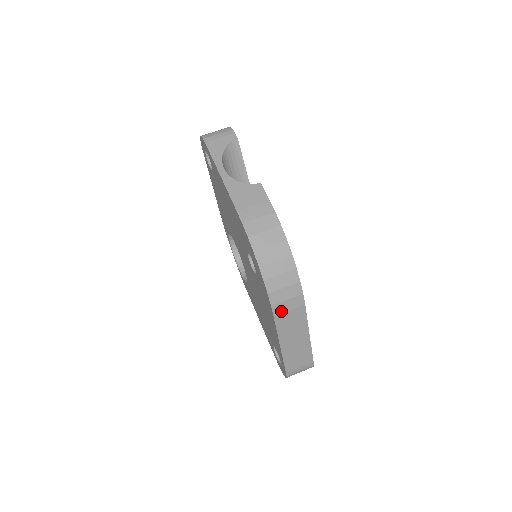
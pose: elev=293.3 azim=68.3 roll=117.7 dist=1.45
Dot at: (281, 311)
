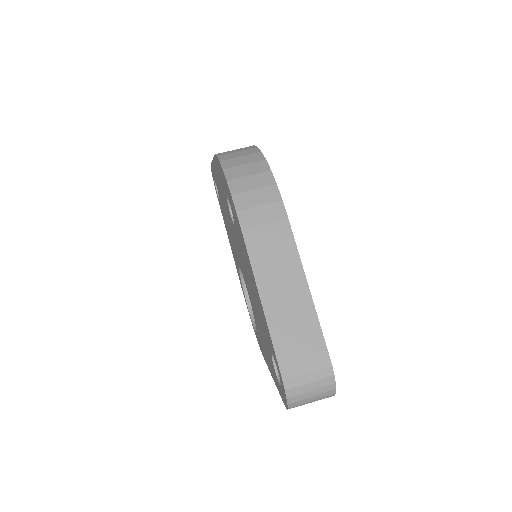
Dot at: (252, 223)
